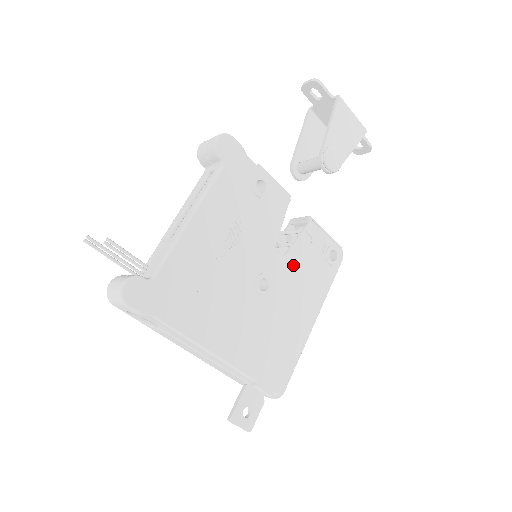
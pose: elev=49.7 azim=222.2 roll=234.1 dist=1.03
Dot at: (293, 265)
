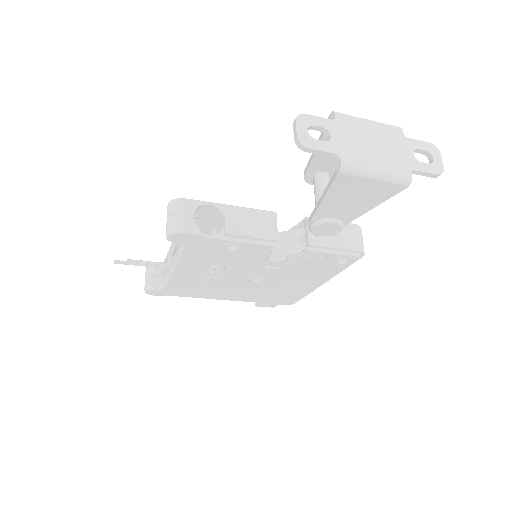
Dot at: (289, 271)
